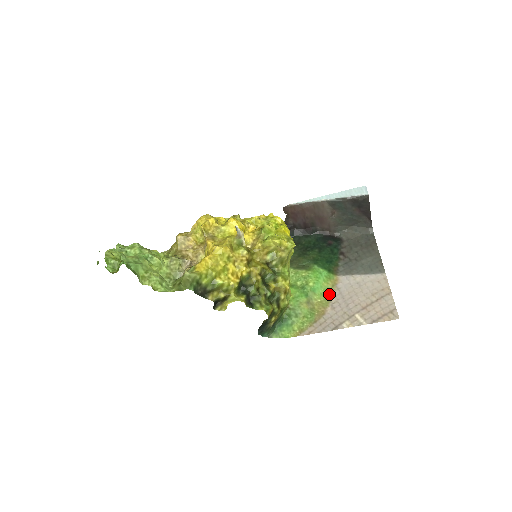
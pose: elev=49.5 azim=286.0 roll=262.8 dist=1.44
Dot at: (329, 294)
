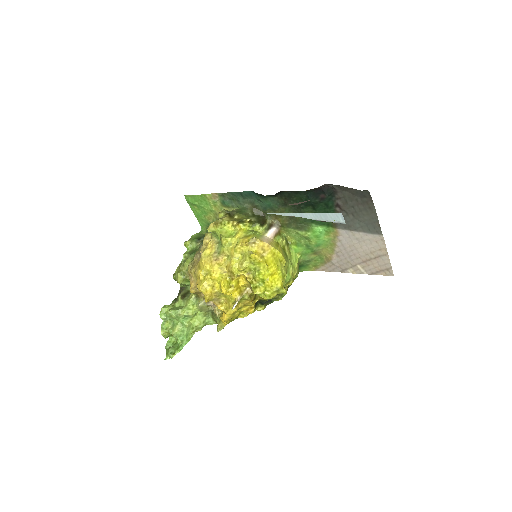
Dot at: (332, 244)
